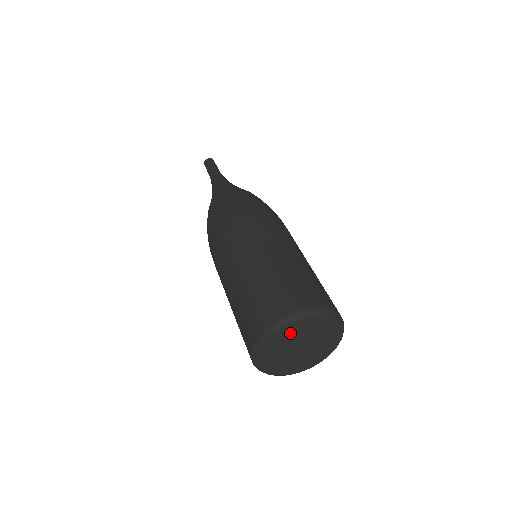
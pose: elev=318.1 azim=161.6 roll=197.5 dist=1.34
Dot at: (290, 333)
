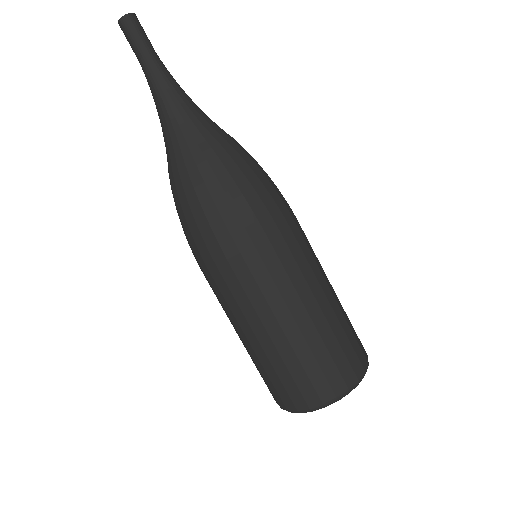
Dot at: occluded
